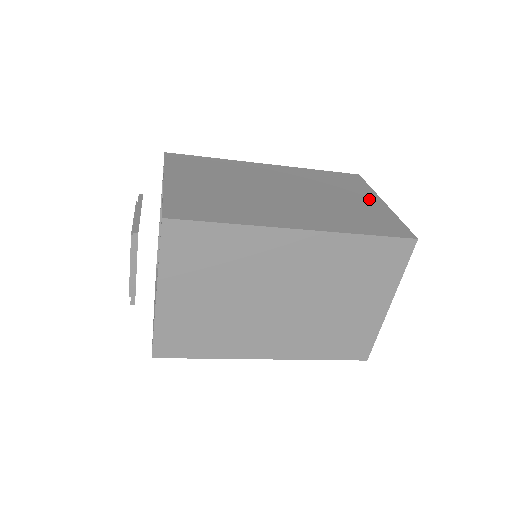
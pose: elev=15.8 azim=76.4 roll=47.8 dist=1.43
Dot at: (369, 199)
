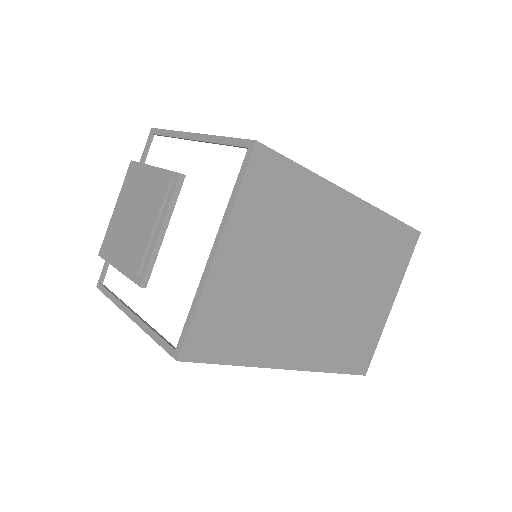
Dot at: occluded
